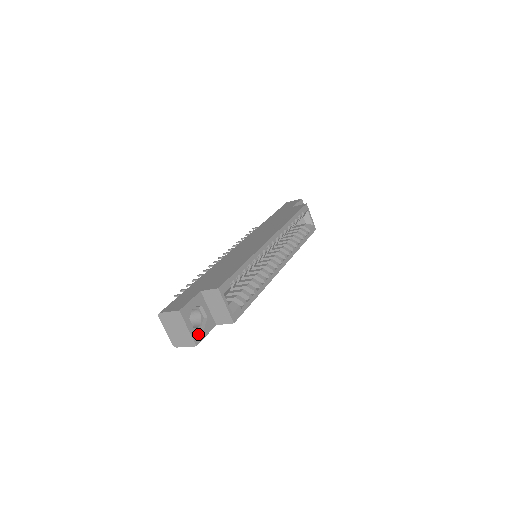
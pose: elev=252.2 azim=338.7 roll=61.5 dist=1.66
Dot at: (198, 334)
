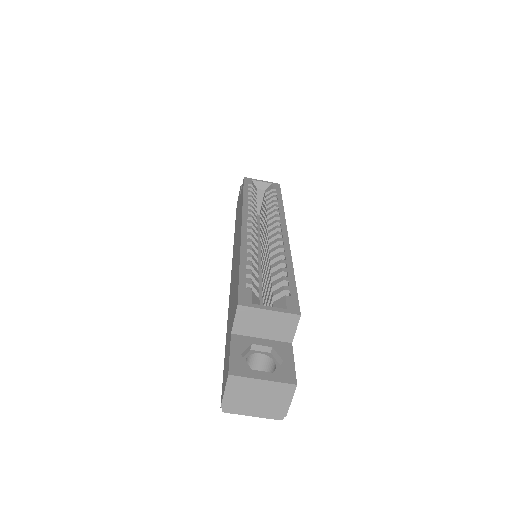
Dot at: (282, 372)
